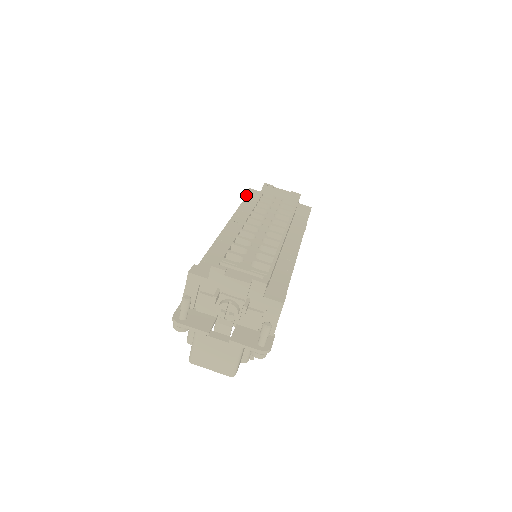
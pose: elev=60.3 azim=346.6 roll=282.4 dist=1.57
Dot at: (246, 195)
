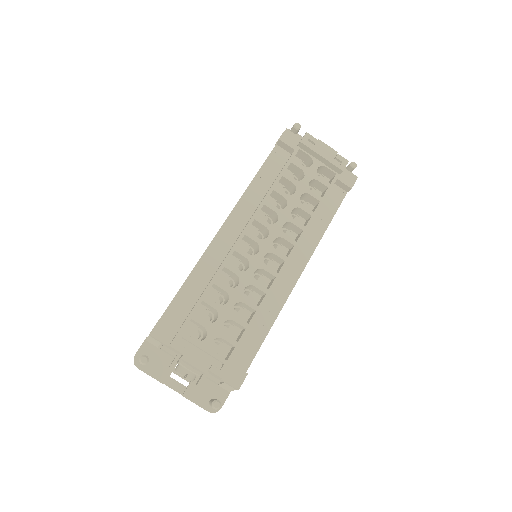
Dot at: (278, 142)
